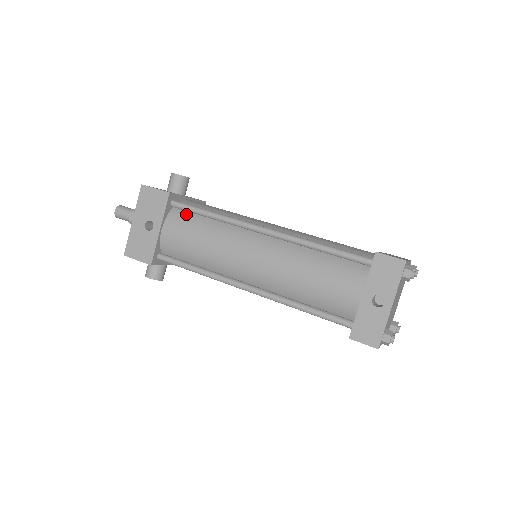
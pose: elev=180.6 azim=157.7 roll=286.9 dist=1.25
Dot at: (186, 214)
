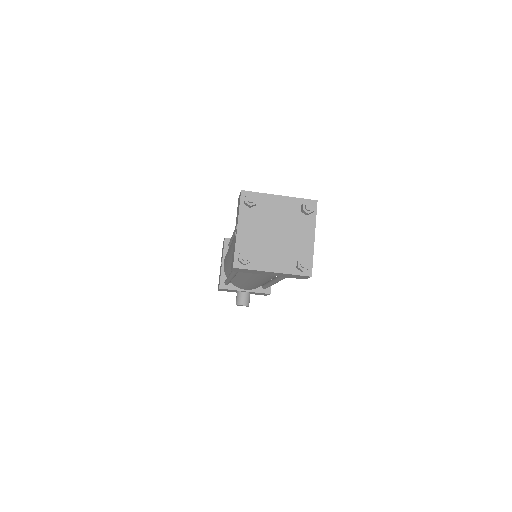
Dot at: occluded
